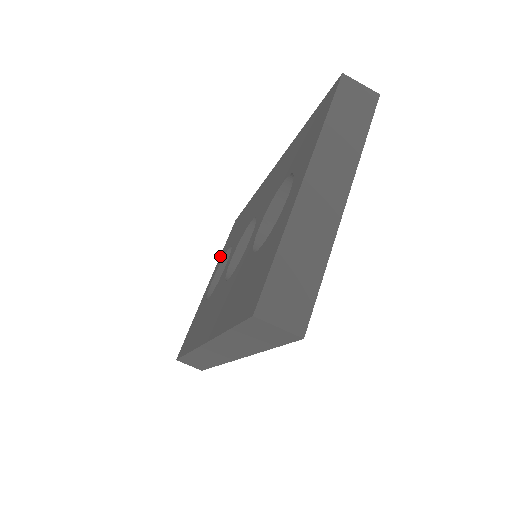
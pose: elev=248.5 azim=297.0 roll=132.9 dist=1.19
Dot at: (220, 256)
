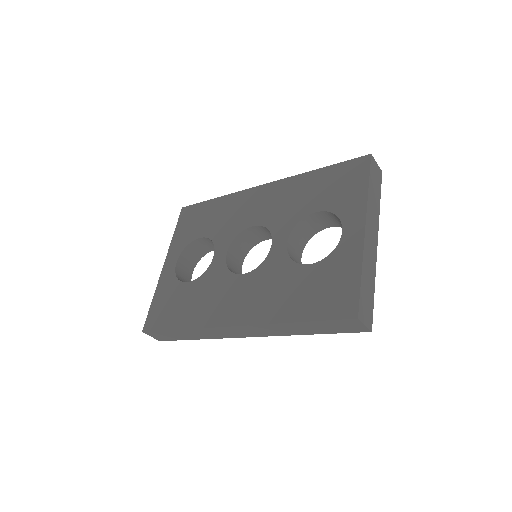
Dot at: (173, 239)
